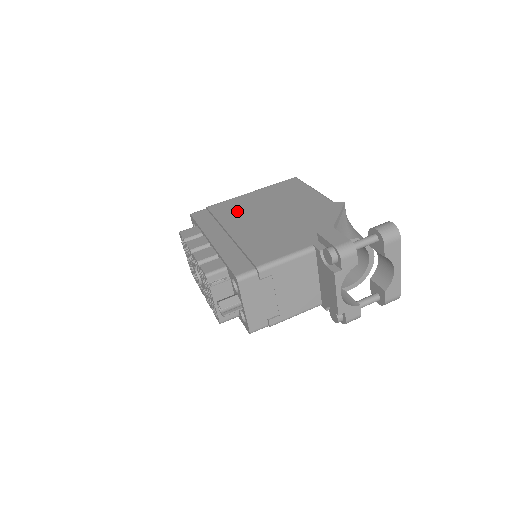
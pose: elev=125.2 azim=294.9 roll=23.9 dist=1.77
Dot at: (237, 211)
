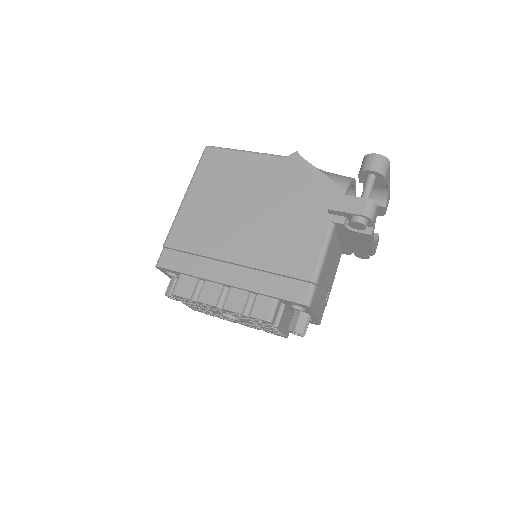
Dot at: (205, 230)
